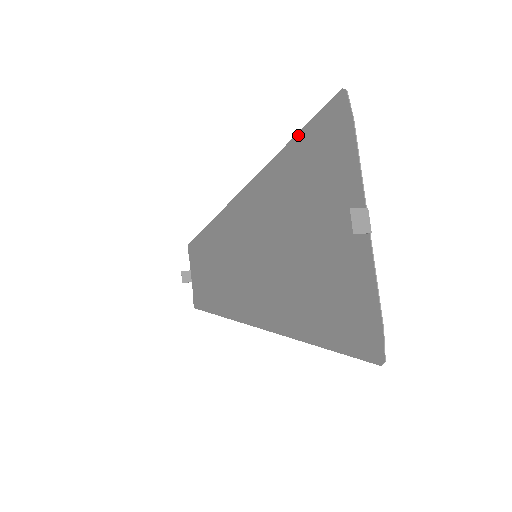
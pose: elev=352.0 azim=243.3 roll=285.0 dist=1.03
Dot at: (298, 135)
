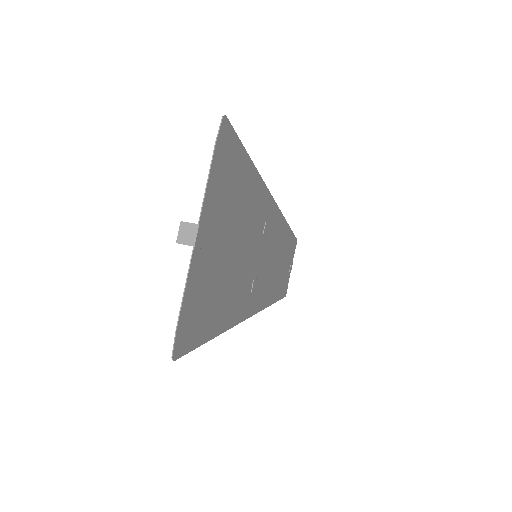
Dot at: (244, 152)
